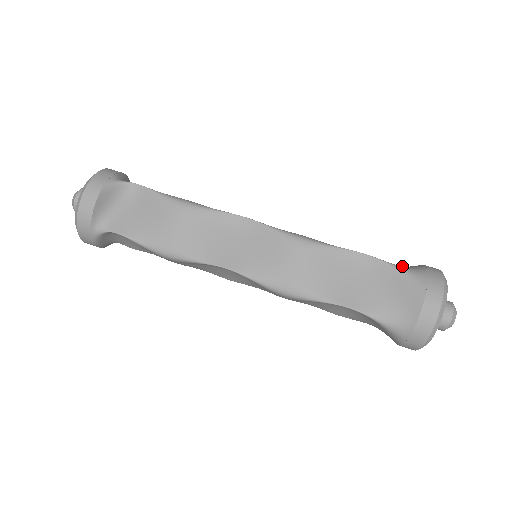
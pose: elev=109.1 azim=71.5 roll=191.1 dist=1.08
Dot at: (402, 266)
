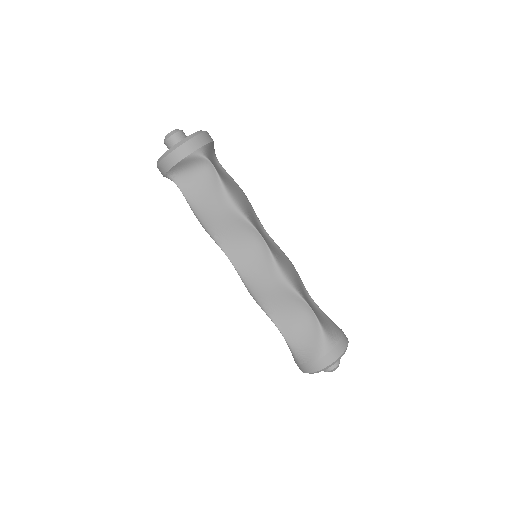
Dot at: (327, 331)
